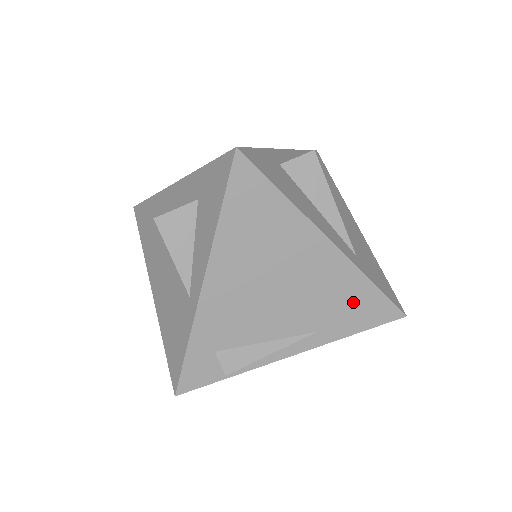
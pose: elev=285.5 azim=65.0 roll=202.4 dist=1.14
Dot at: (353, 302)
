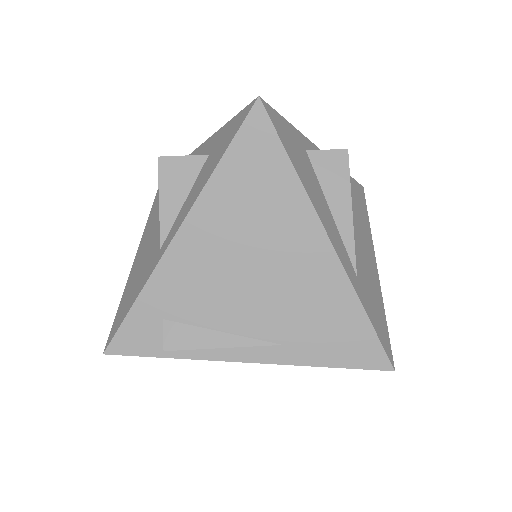
Dot at: (335, 325)
